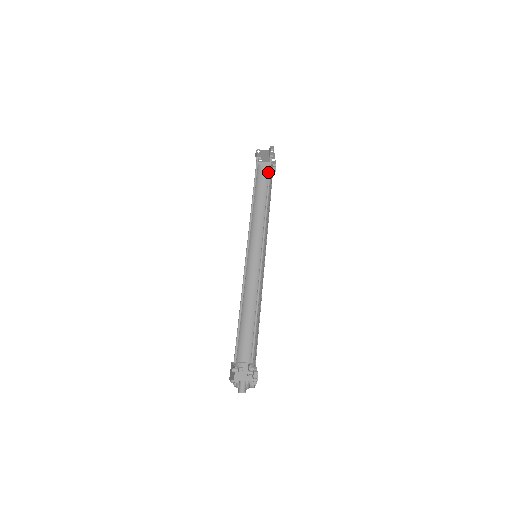
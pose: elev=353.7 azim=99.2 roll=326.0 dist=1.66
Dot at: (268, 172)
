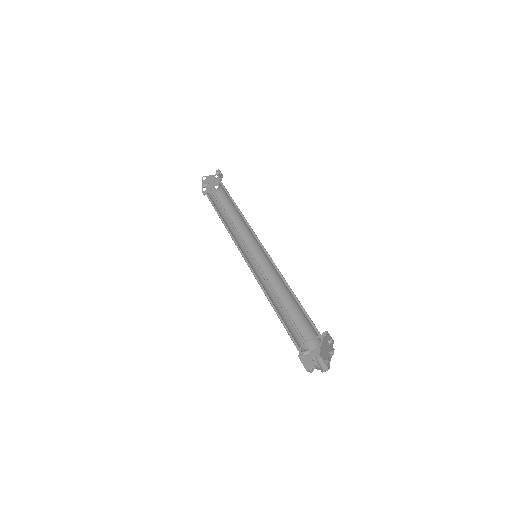
Dot at: (217, 197)
